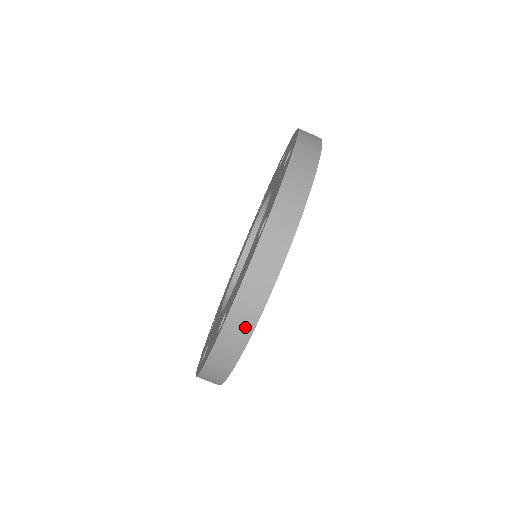
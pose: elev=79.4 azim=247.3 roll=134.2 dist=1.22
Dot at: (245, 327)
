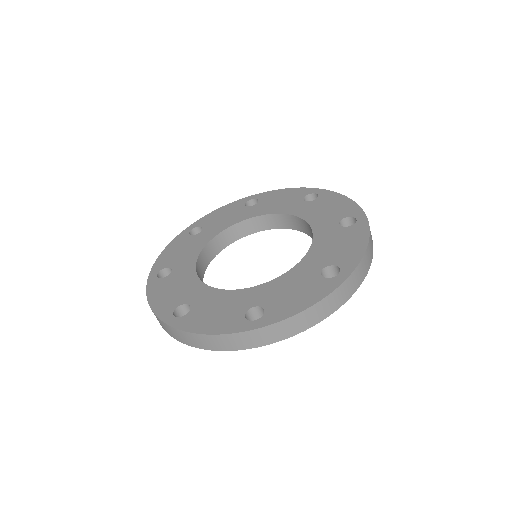
Dot at: (283, 334)
